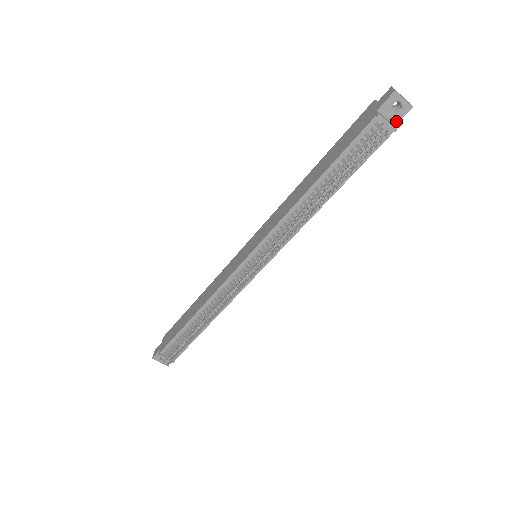
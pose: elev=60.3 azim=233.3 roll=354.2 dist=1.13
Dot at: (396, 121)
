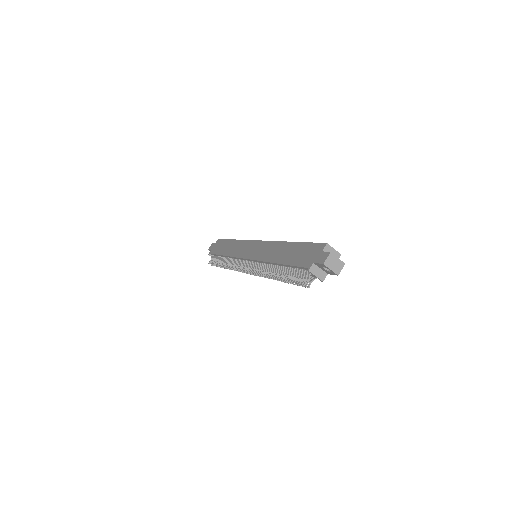
Dot at: (328, 273)
